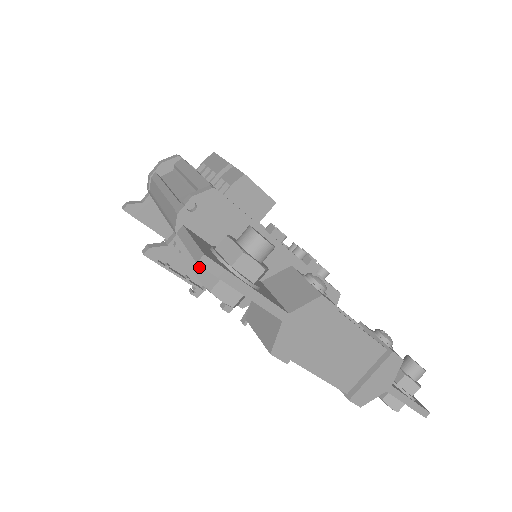
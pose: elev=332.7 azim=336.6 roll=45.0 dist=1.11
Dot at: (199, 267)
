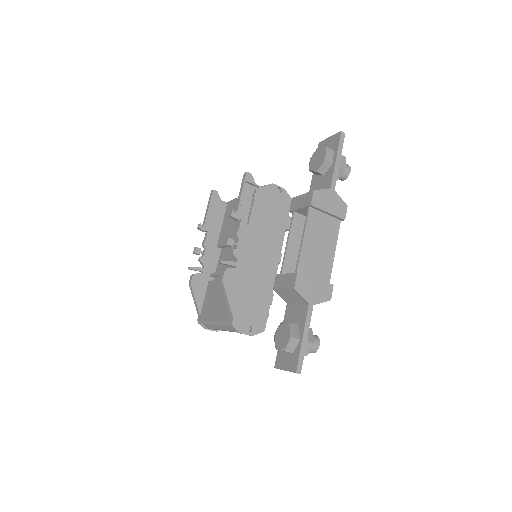
Dot at: occluded
